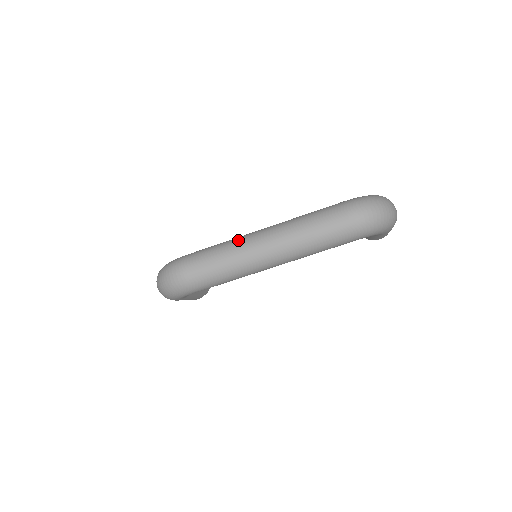
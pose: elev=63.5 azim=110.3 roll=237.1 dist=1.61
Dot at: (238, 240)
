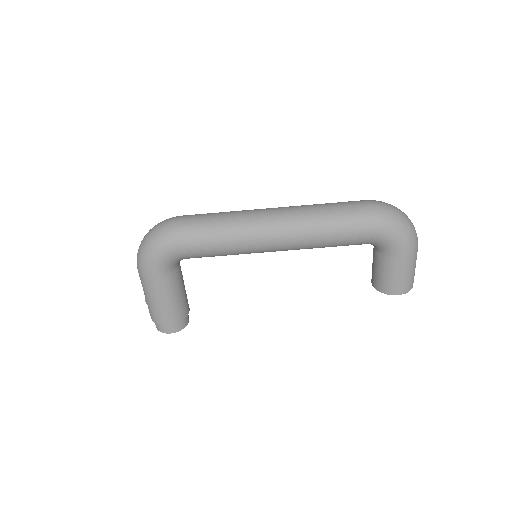
Dot at: occluded
